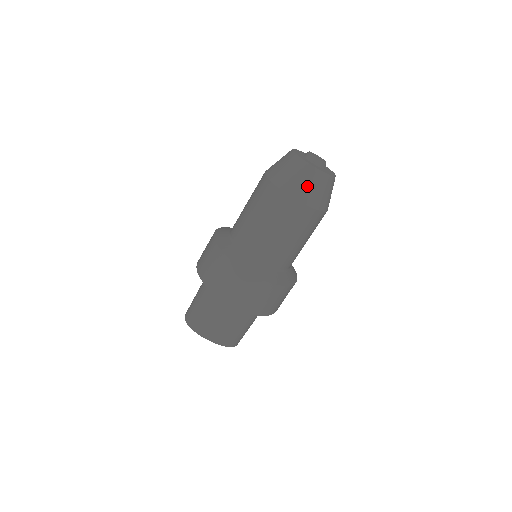
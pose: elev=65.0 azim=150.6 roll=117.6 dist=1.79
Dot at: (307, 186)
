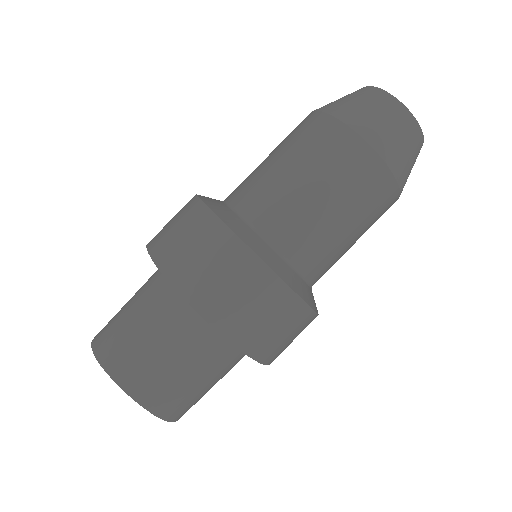
Dot at: (389, 129)
